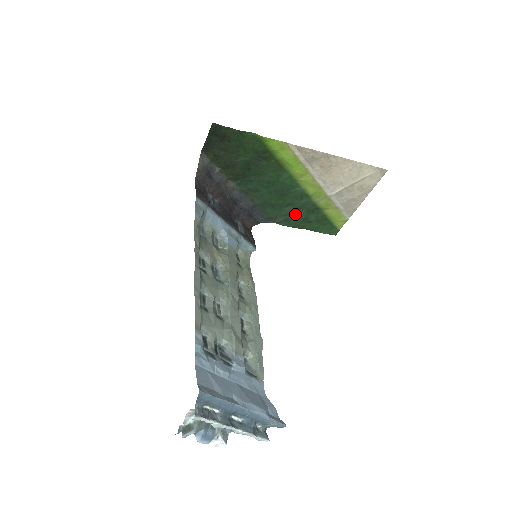
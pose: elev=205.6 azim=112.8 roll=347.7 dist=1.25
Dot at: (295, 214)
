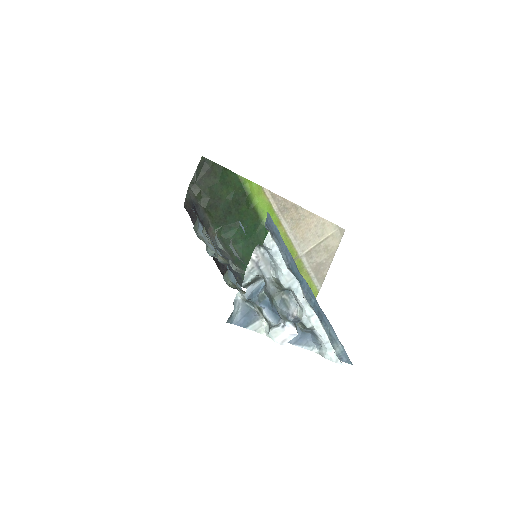
Dot at: occluded
